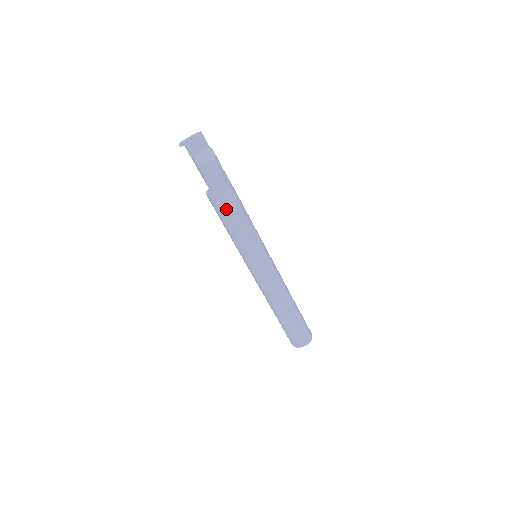
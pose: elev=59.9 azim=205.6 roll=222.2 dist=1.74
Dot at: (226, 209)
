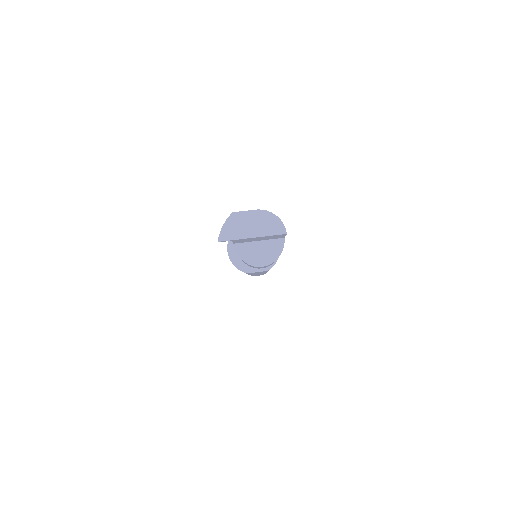
Dot at: occluded
